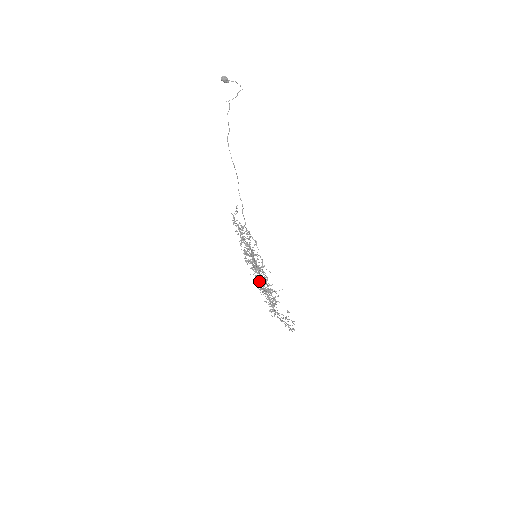
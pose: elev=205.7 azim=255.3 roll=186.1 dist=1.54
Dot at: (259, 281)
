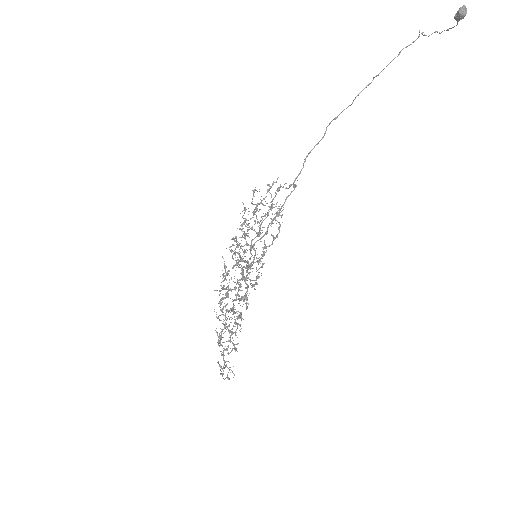
Dot at: (240, 298)
